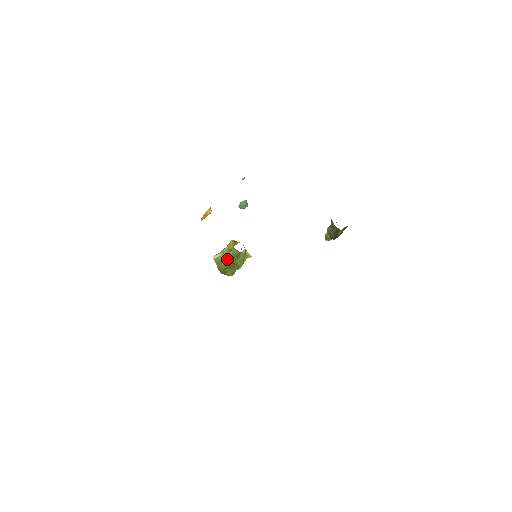
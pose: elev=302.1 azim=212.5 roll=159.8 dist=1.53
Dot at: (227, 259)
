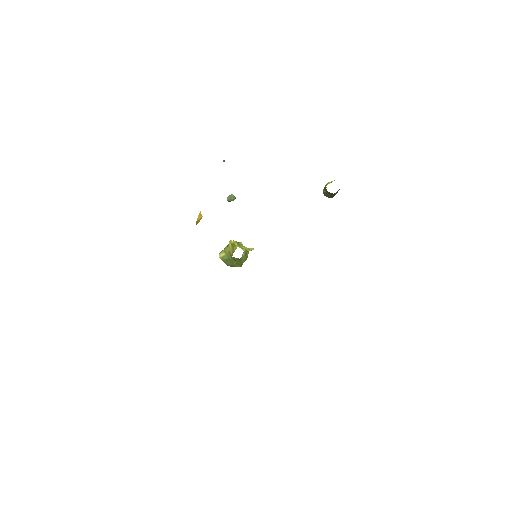
Dot at: (231, 260)
